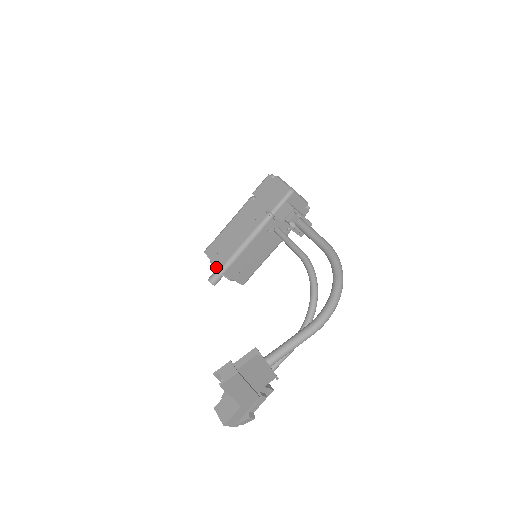
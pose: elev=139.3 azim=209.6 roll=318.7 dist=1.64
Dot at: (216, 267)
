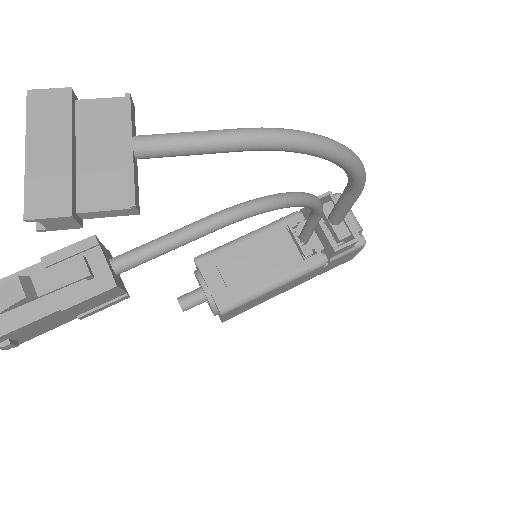
Dot at: occluded
